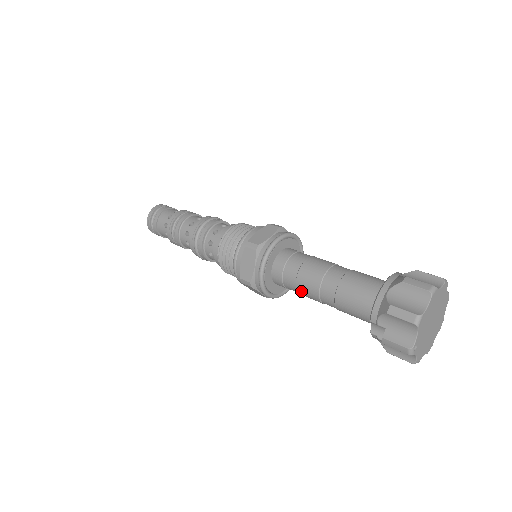
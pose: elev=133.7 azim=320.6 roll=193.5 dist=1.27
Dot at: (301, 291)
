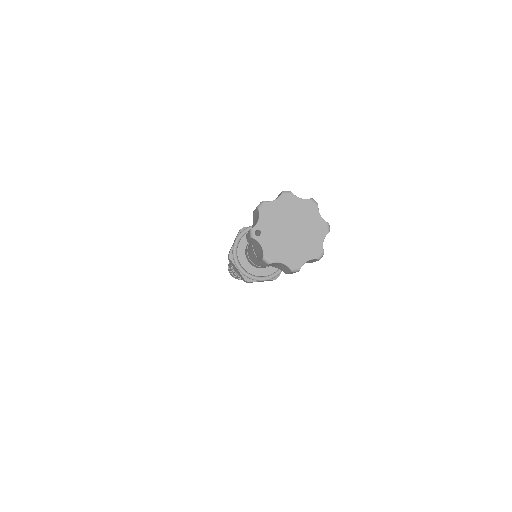
Dot at: (250, 252)
